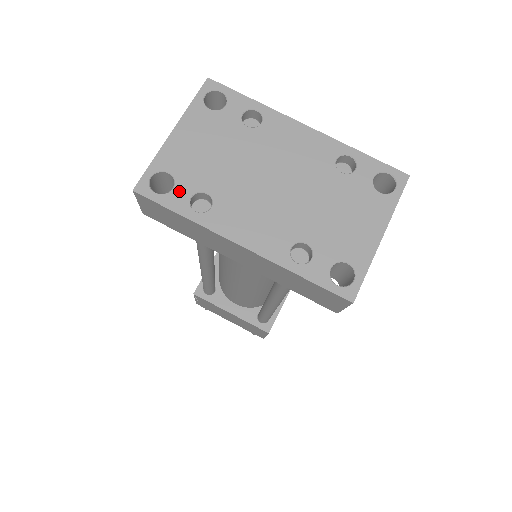
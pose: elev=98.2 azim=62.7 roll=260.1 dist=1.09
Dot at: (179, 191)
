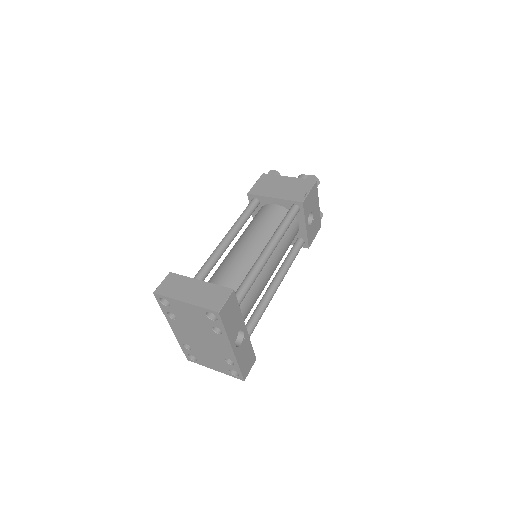
Dot at: (168, 308)
